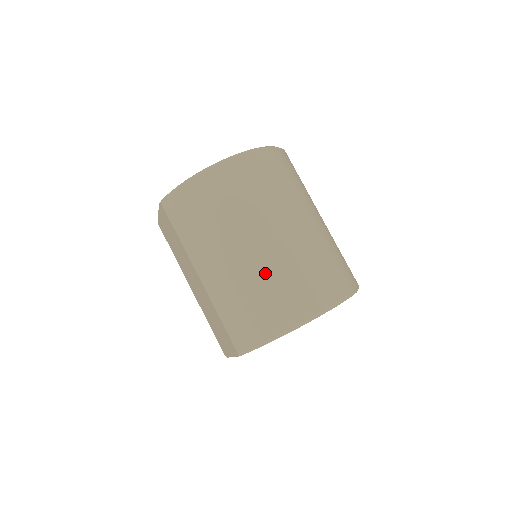
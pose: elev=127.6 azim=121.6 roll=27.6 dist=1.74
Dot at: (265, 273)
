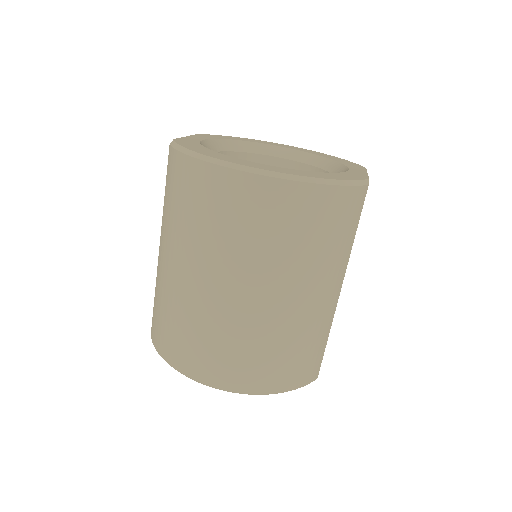
Dot at: (195, 314)
